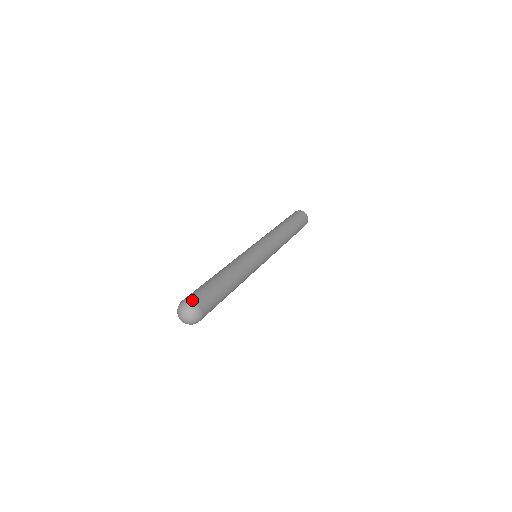
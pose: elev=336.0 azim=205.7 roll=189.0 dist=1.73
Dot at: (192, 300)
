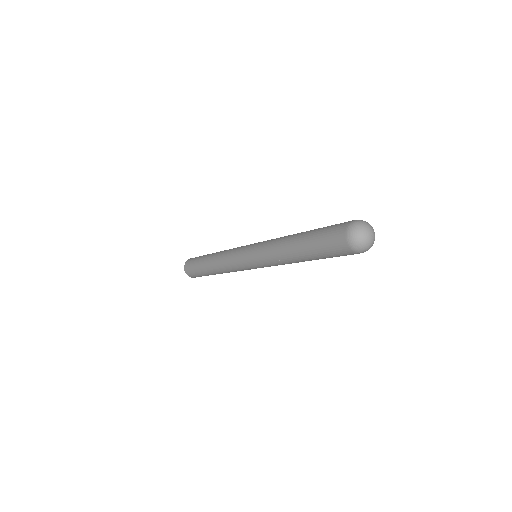
Dot at: (352, 221)
